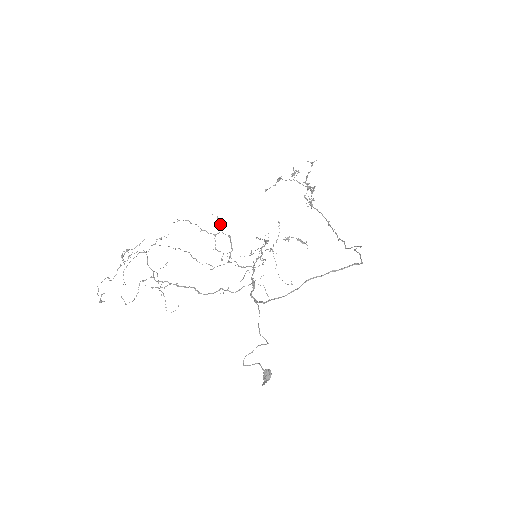
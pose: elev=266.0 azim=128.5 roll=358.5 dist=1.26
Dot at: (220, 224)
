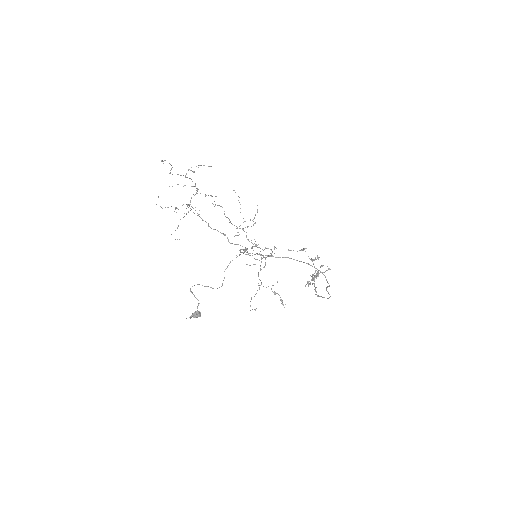
Dot at: (255, 215)
